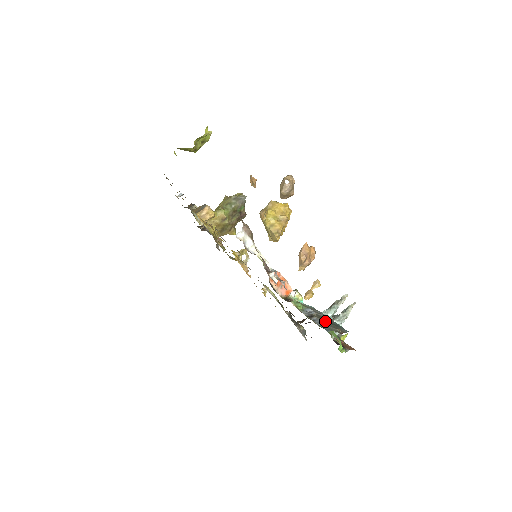
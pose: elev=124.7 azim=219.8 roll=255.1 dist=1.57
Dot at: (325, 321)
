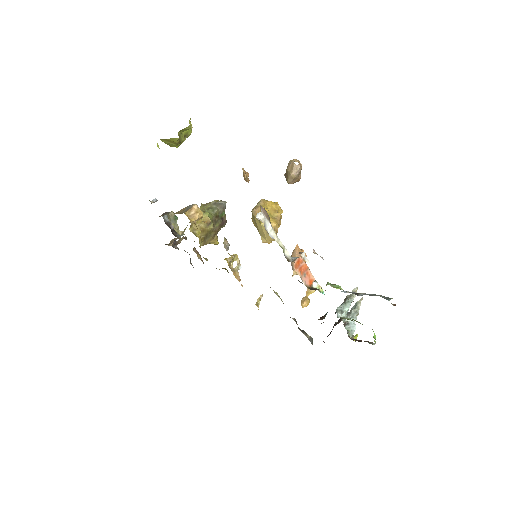
Dot at: occluded
